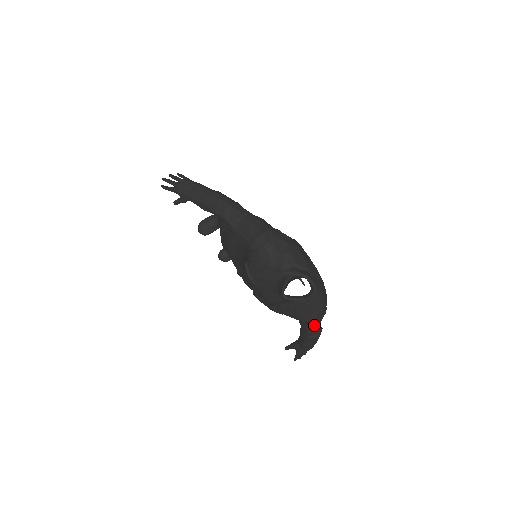
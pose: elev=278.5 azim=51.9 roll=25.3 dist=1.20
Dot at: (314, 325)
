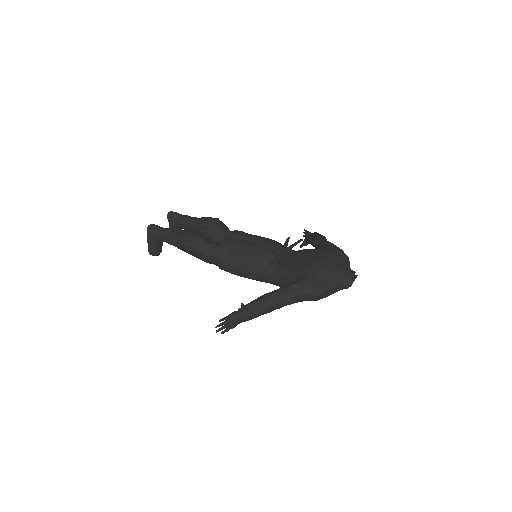
Dot at: occluded
